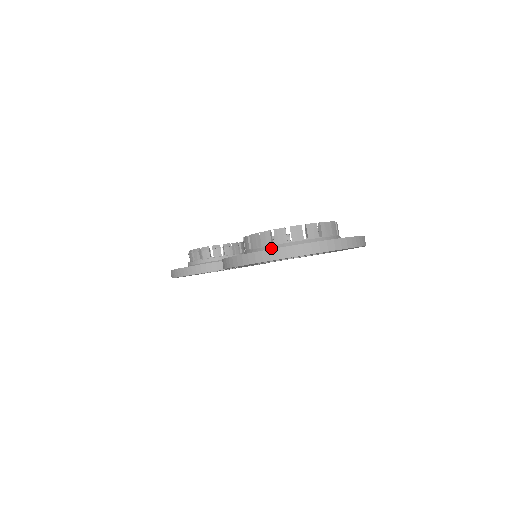
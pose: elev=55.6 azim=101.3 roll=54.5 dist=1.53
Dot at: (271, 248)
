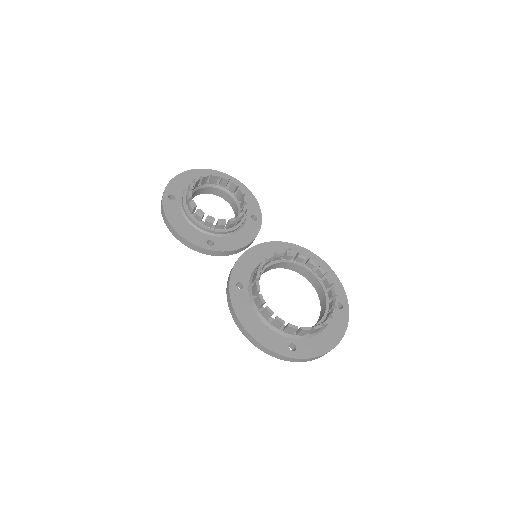
Dot at: (277, 331)
